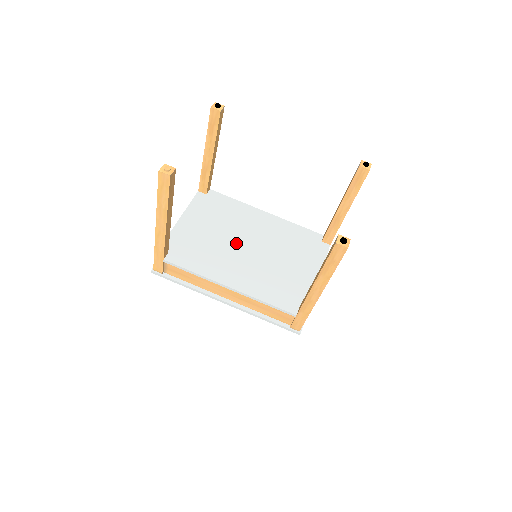
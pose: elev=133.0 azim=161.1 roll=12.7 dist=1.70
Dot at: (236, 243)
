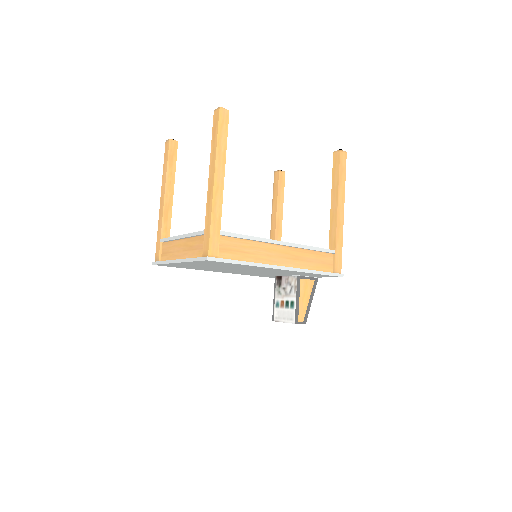
Dot at: occluded
